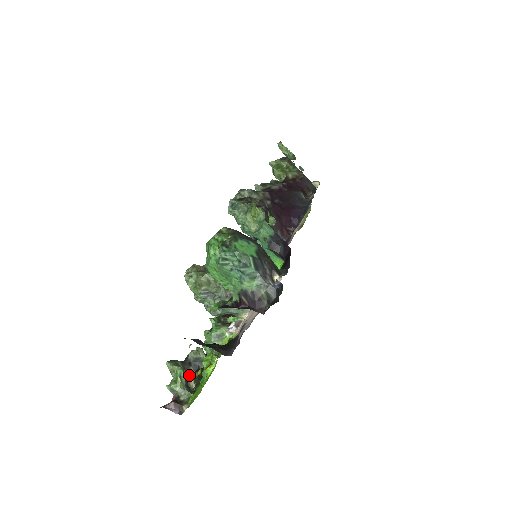
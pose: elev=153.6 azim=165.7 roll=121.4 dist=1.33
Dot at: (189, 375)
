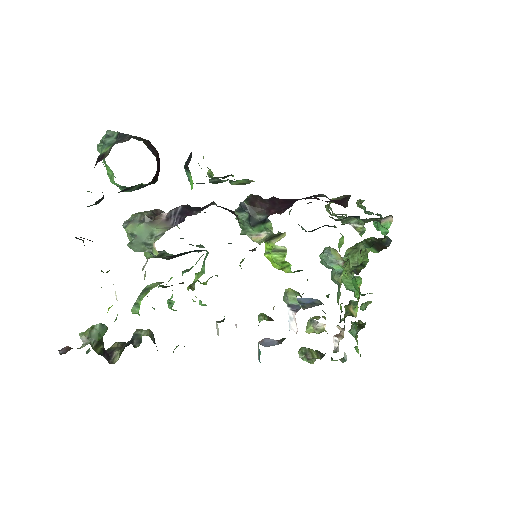
Dot at: (120, 350)
